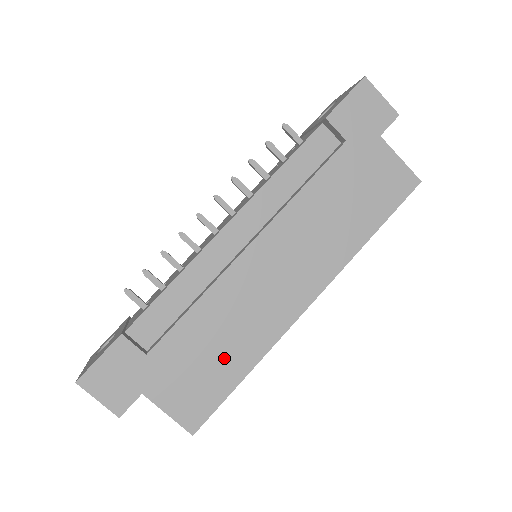
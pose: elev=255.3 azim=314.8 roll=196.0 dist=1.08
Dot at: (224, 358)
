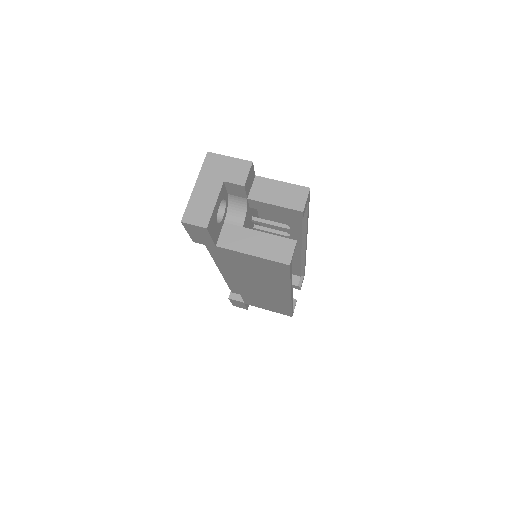
Dot at: occluded
